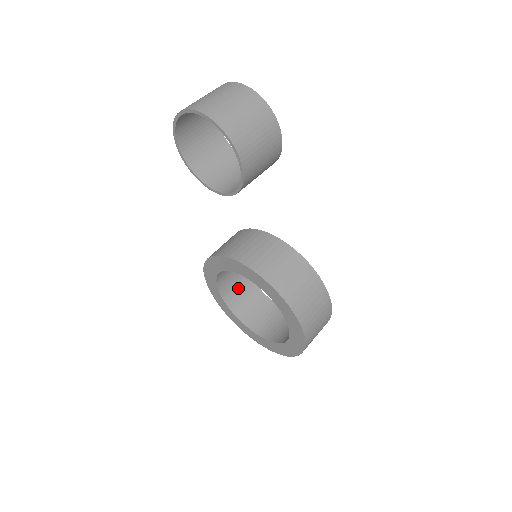
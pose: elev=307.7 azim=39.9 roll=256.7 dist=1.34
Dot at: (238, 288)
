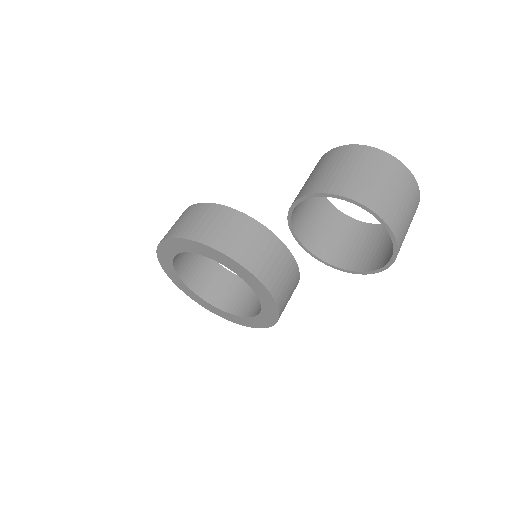
Dot at: occluded
